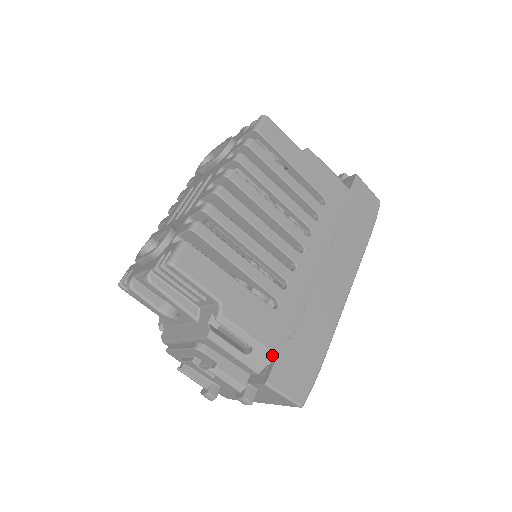
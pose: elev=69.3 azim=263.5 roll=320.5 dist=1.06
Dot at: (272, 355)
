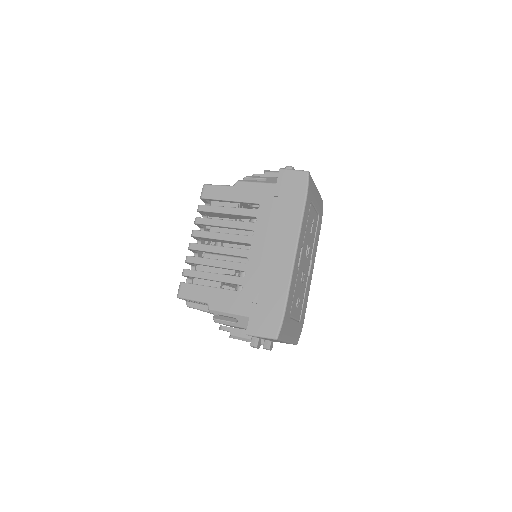
Dot at: (247, 317)
